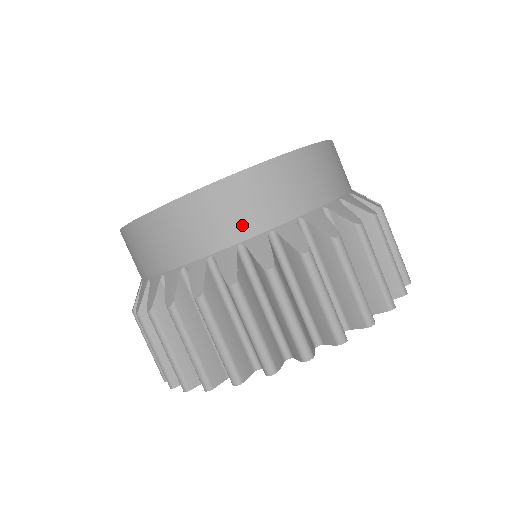
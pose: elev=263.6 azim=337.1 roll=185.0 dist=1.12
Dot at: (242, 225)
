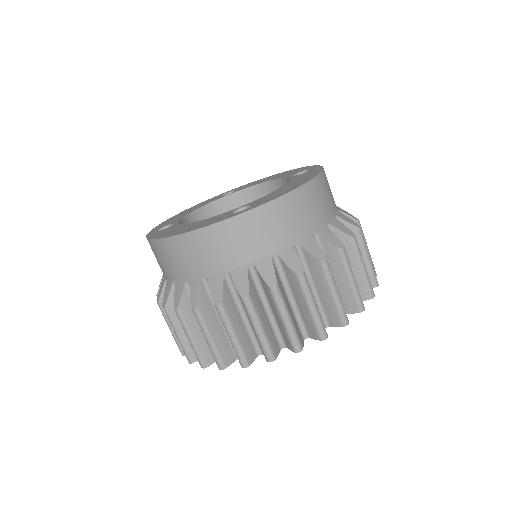
Dot at: (252, 250)
